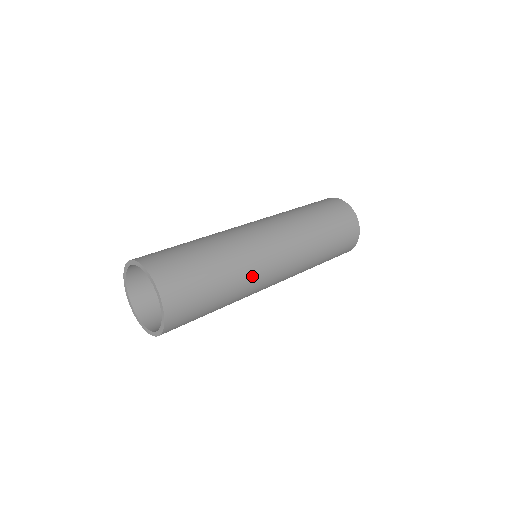
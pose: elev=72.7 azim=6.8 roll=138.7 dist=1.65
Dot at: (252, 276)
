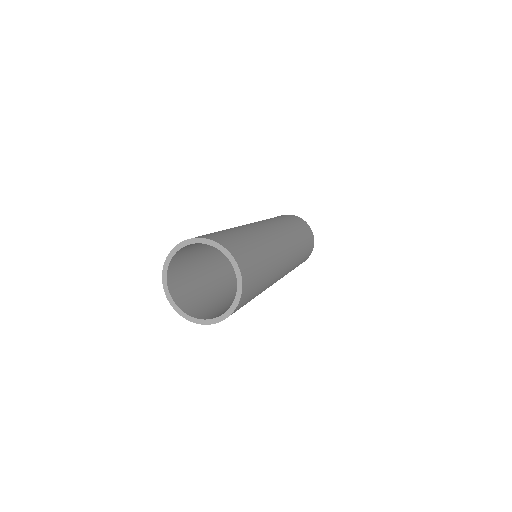
Dot at: (274, 278)
